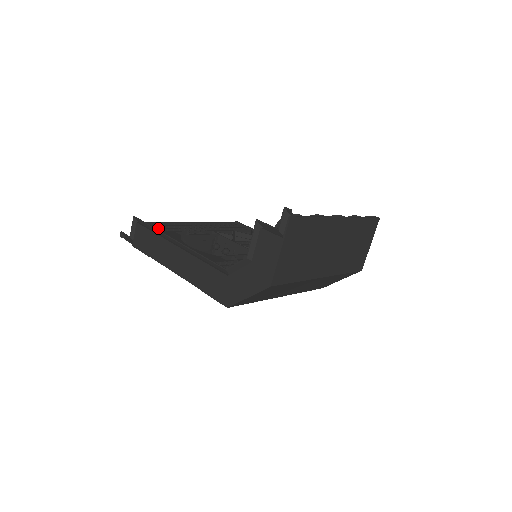
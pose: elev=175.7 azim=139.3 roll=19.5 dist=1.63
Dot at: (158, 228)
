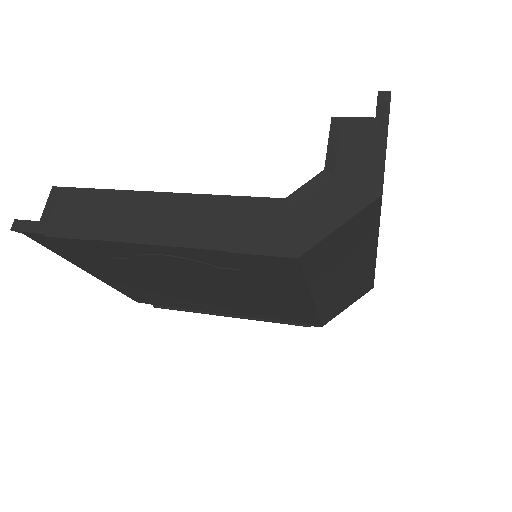
Dot at: occluded
